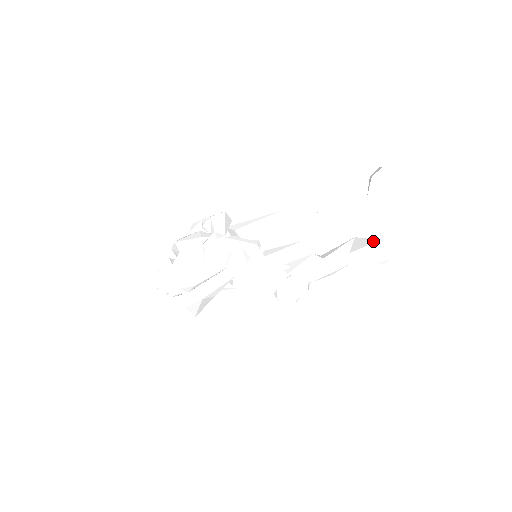
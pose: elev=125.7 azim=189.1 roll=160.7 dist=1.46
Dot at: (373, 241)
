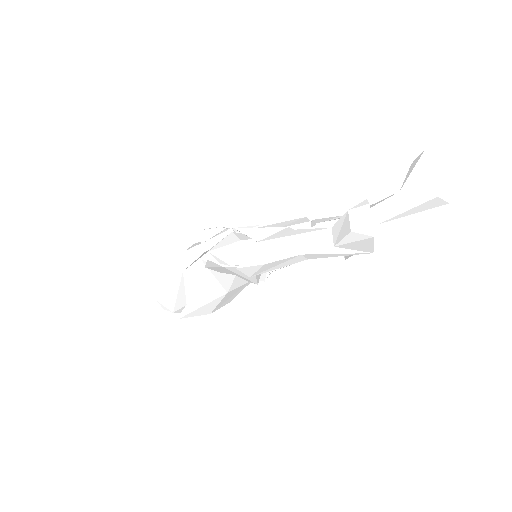
Dot at: occluded
